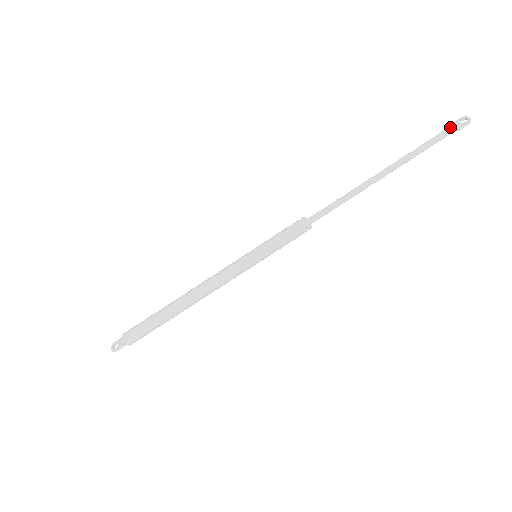
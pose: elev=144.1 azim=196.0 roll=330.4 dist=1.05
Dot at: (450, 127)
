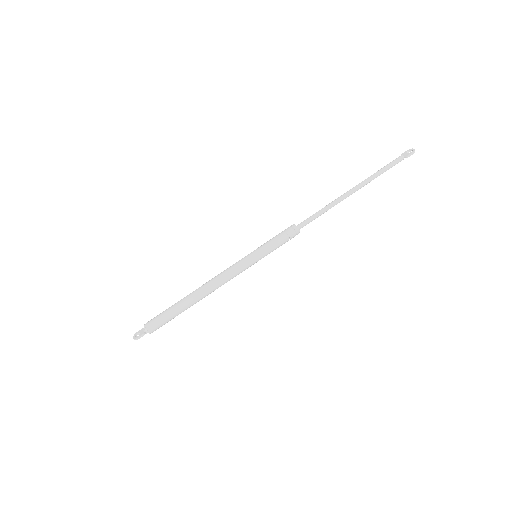
Dot at: (400, 156)
